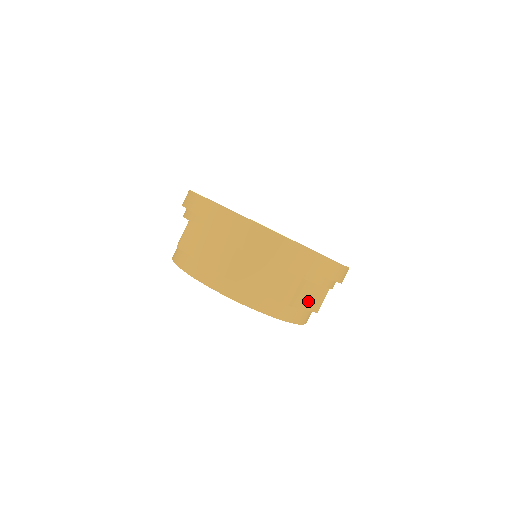
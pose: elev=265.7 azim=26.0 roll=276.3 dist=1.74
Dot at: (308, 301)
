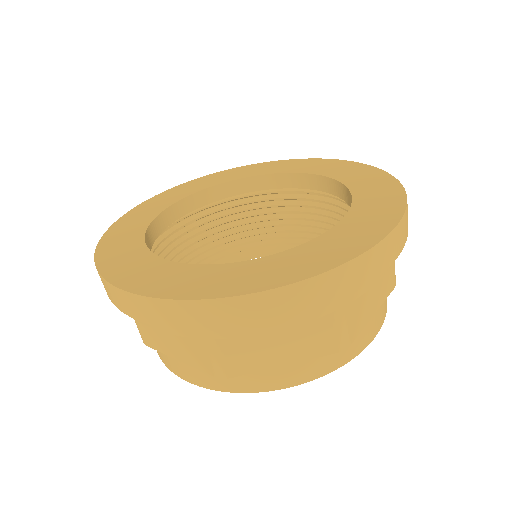
Dot at: occluded
